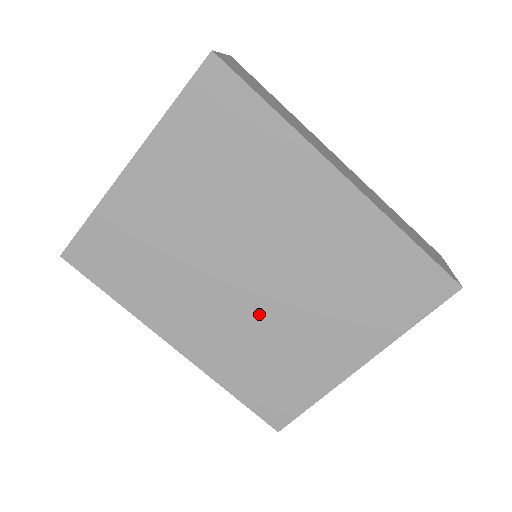
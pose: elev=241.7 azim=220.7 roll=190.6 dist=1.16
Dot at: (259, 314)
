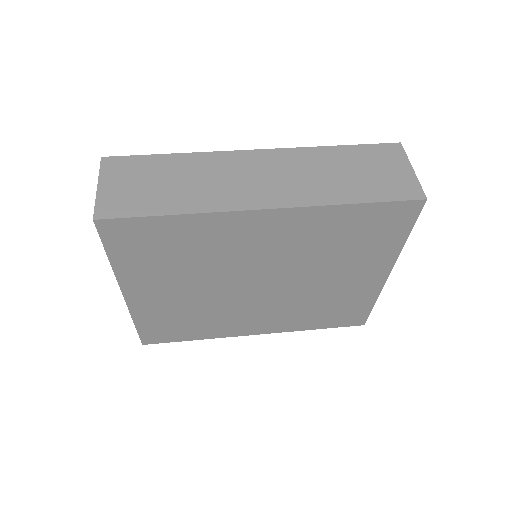
Dot at: (290, 296)
